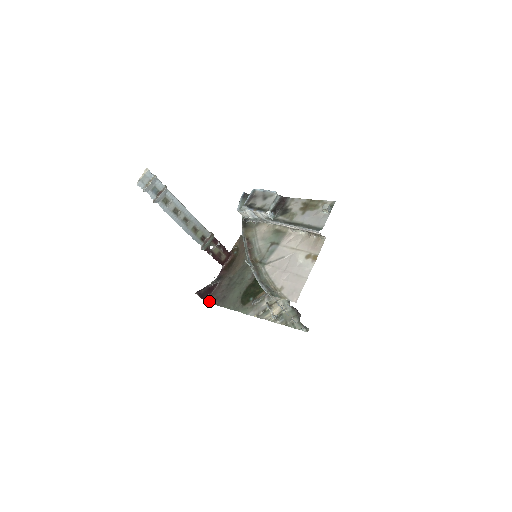
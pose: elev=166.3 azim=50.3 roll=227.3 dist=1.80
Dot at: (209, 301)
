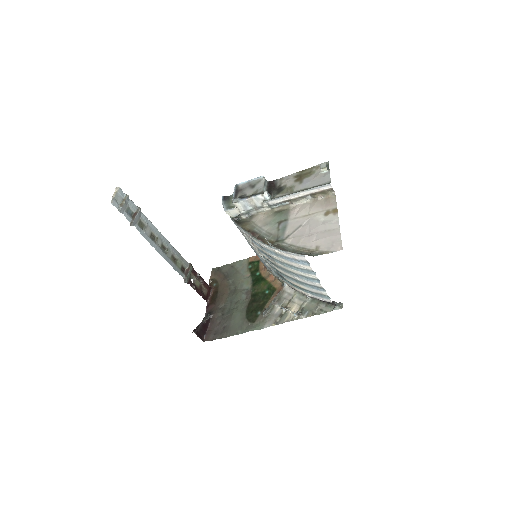
Dot at: (208, 339)
